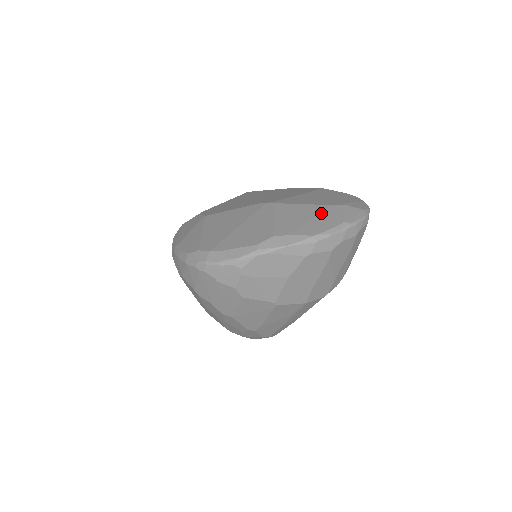
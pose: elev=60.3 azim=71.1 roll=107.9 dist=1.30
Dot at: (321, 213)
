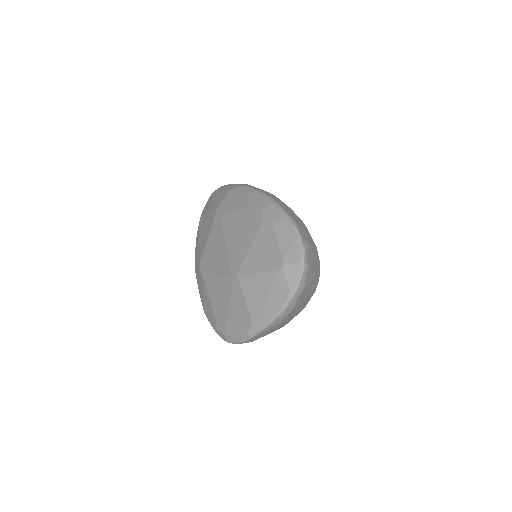
Dot at: (272, 285)
